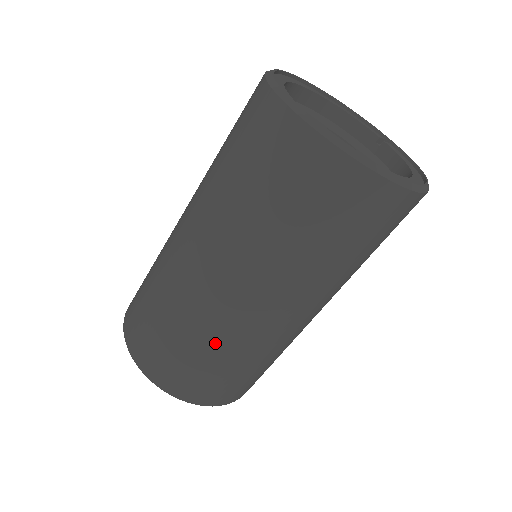
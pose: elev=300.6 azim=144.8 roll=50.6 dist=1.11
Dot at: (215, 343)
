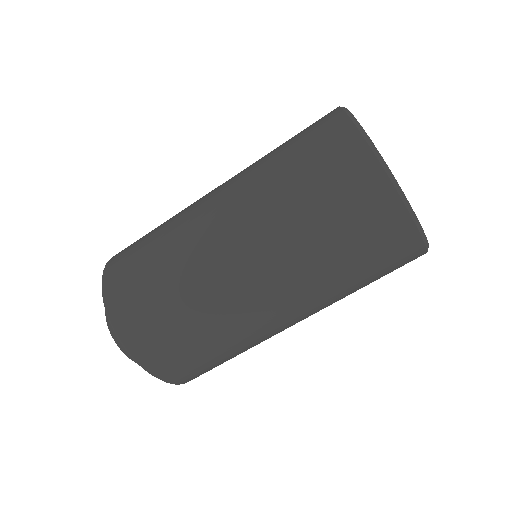
Dot at: (170, 250)
